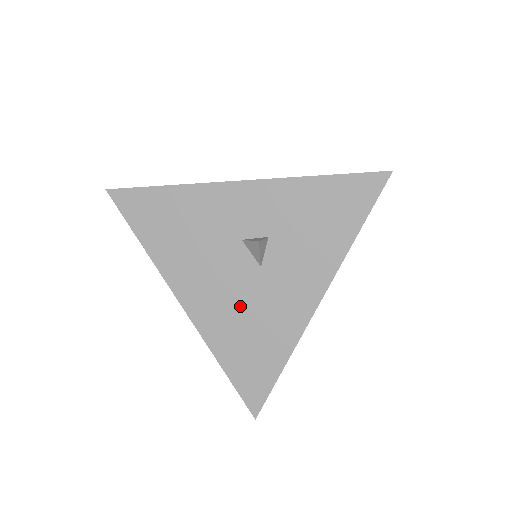
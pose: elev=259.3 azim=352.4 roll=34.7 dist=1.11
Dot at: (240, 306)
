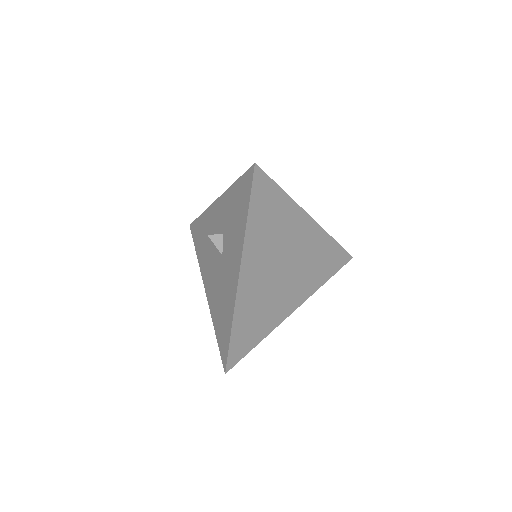
Dot at: (218, 286)
